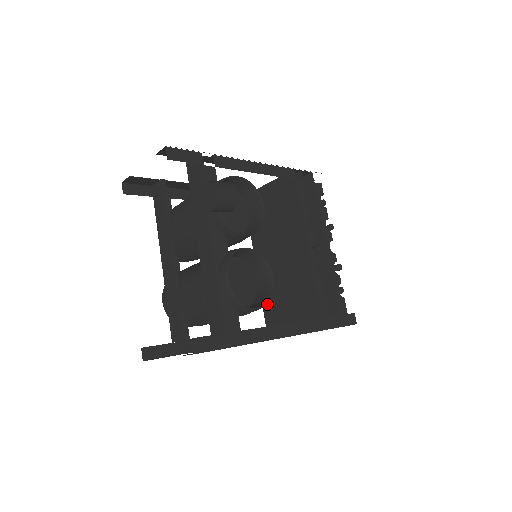
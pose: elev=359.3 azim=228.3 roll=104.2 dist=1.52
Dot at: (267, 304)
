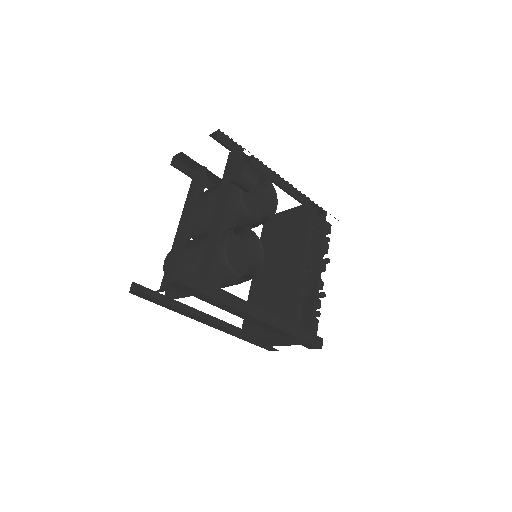
Dot at: occluded
